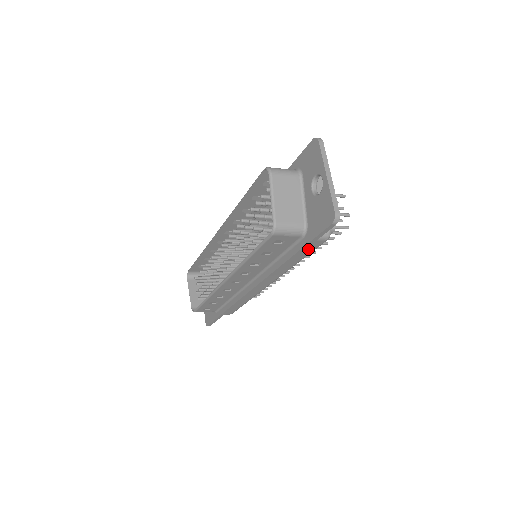
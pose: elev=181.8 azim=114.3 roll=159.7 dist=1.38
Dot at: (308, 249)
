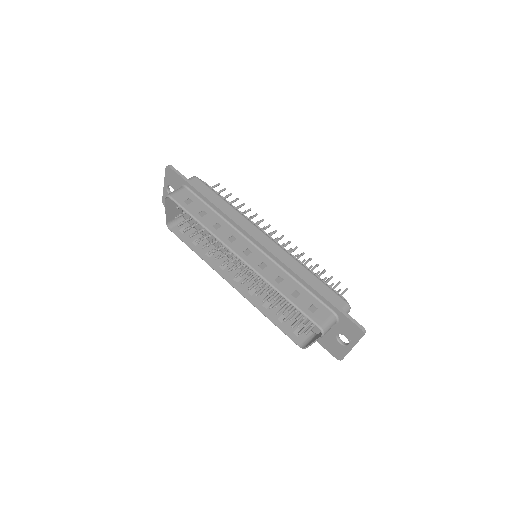
Dot at: occluded
